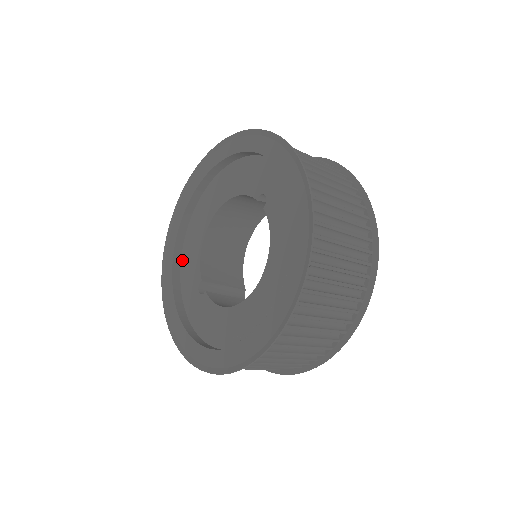
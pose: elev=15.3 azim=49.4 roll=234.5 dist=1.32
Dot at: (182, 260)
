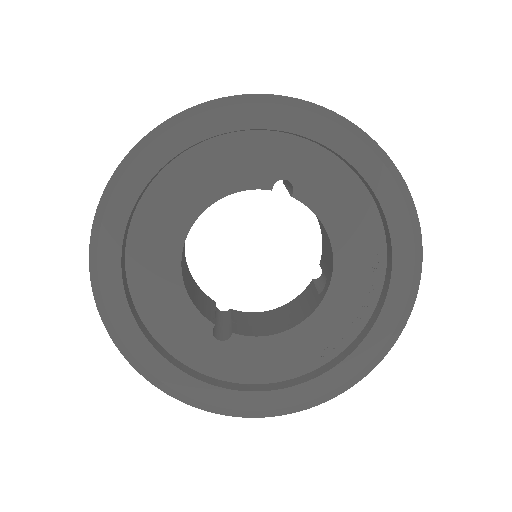
Dot at: (146, 321)
